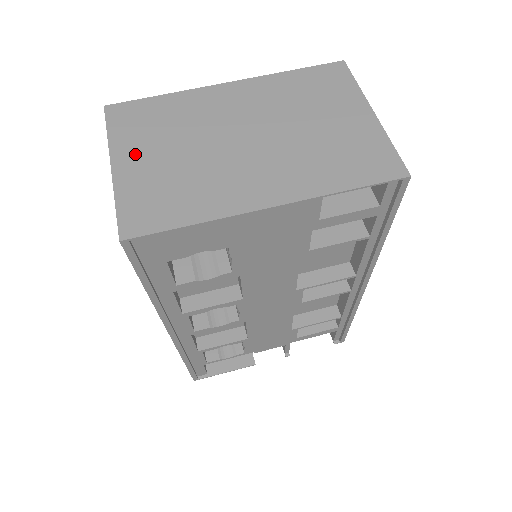
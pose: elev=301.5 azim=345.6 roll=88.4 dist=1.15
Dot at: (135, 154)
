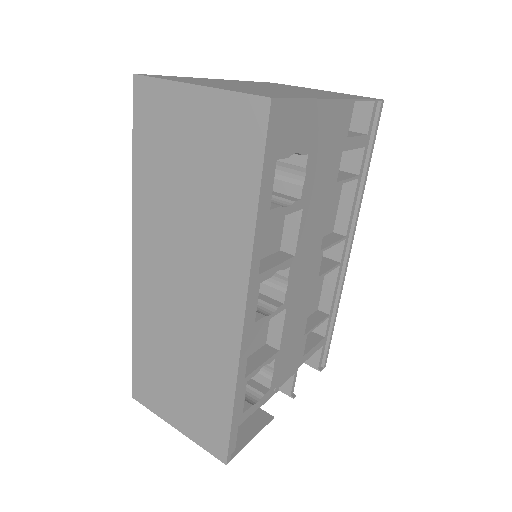
Dot at: (205, 84)
